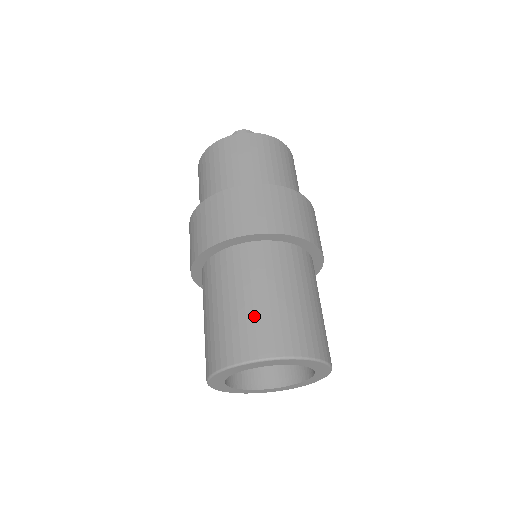
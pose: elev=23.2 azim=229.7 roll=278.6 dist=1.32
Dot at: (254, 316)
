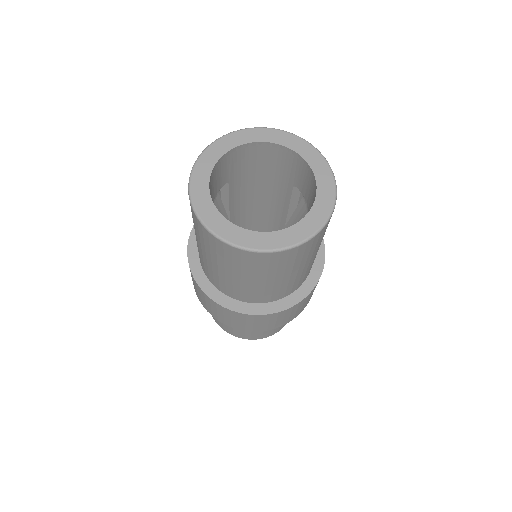
Dot at: occluded
